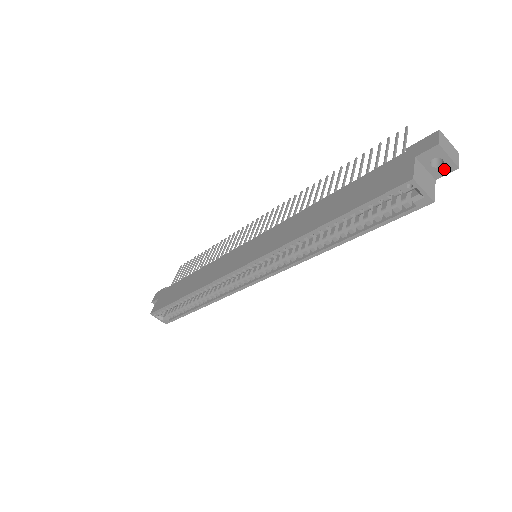
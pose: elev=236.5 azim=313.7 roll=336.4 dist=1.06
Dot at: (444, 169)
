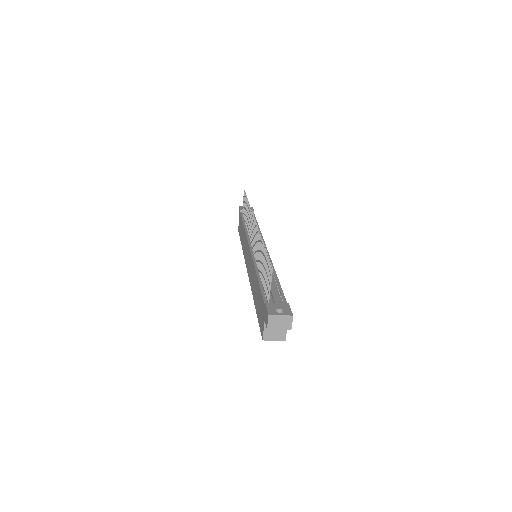
Dot at: occluded
